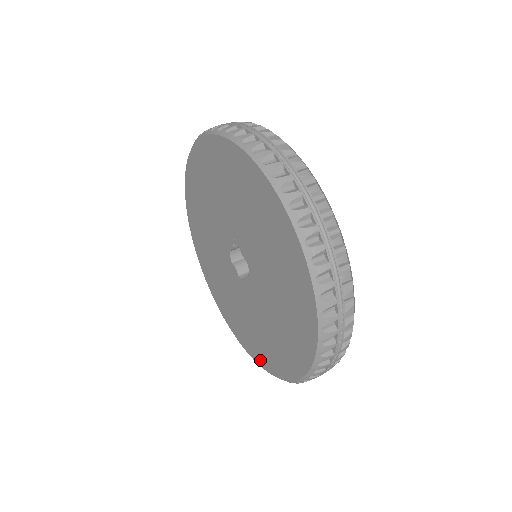
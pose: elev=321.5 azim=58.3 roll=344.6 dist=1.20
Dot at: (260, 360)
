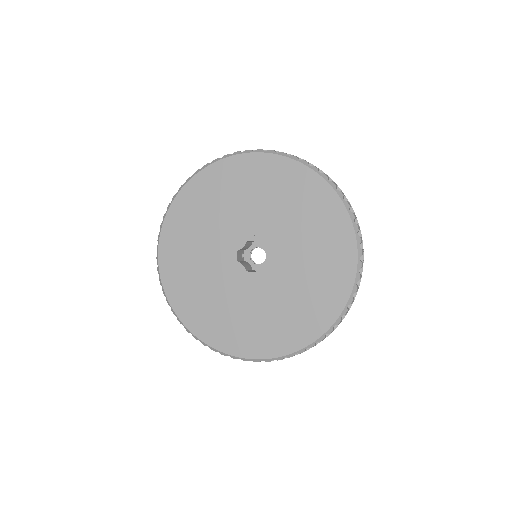
Dot at: (259, 351)
